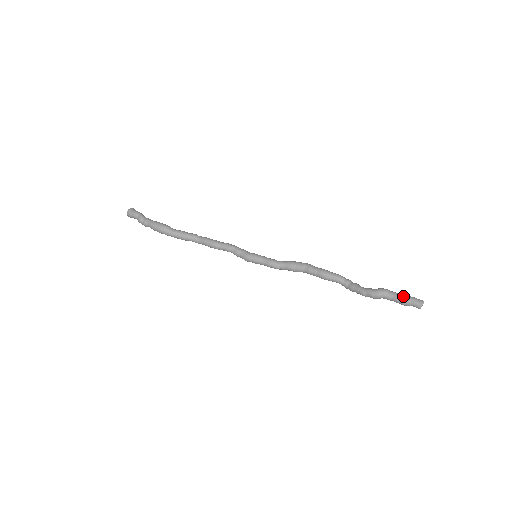
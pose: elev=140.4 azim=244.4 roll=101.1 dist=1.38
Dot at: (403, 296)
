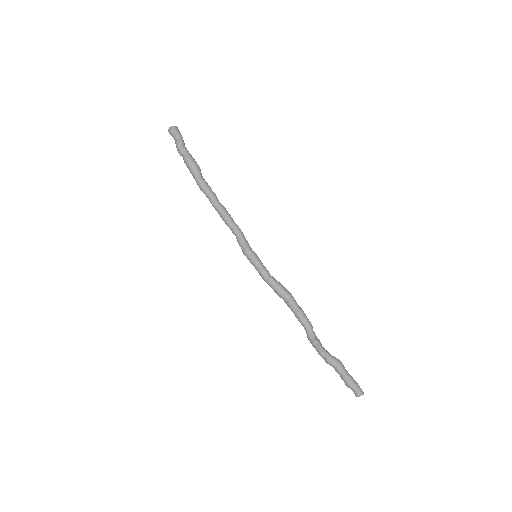
Dot at: (352, 378)
